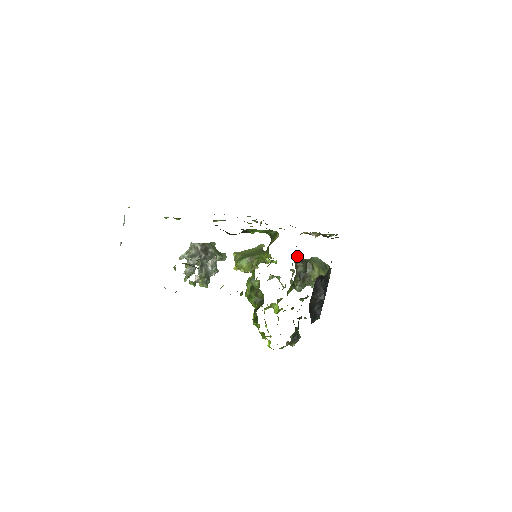
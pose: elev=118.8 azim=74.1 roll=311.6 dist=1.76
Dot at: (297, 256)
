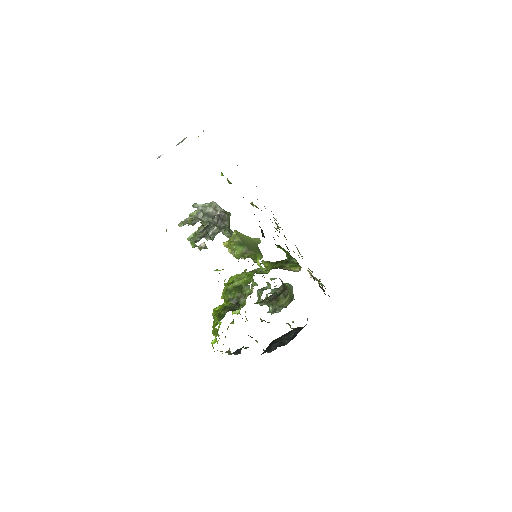
Dot at: occluded
